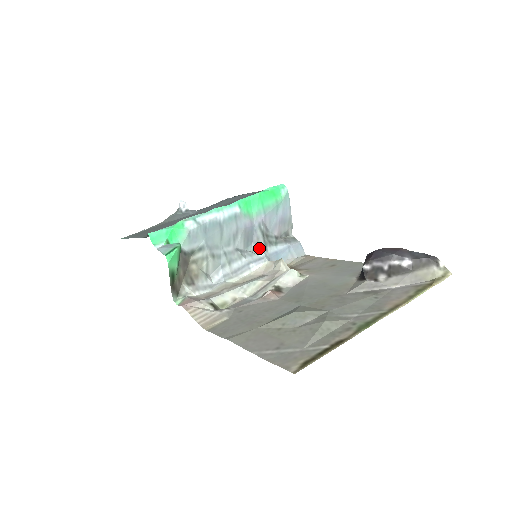
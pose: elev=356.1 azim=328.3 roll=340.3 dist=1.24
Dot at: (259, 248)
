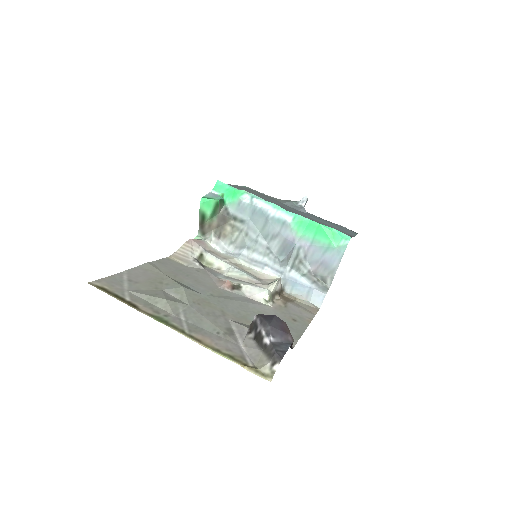
Dot at: (286, 264)
